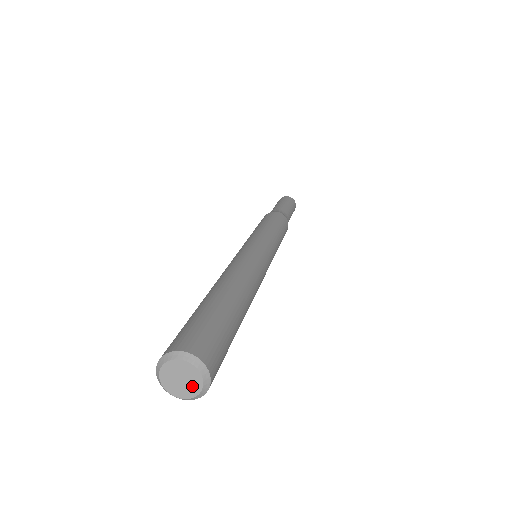
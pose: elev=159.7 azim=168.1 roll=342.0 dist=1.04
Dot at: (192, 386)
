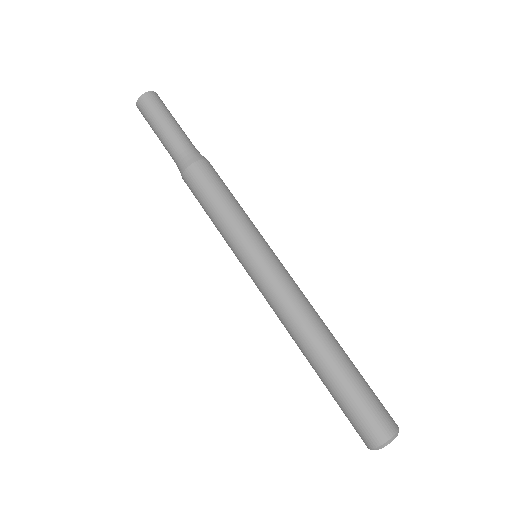
Dot at: occluded
